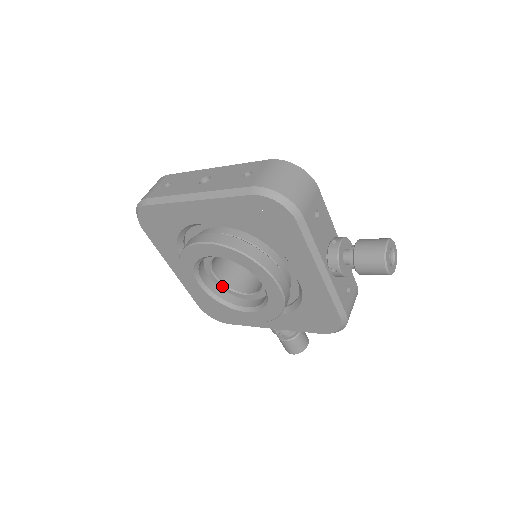
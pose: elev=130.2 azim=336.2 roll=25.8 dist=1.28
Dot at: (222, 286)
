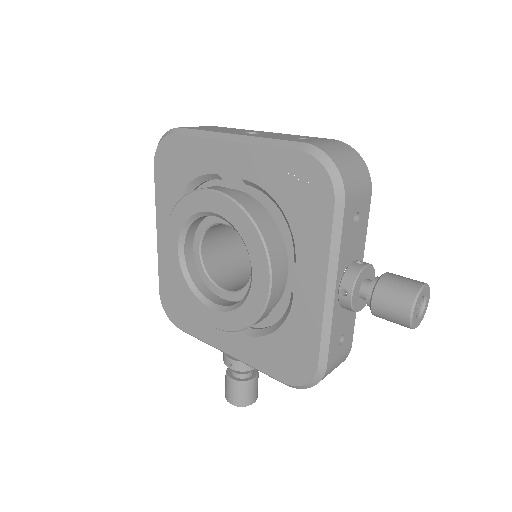
Dot at: (201, 268)
